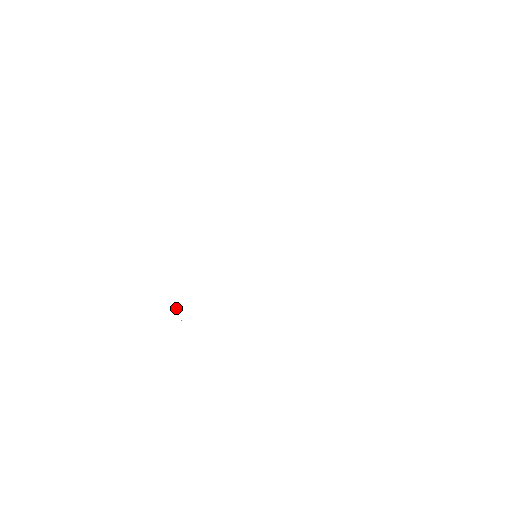
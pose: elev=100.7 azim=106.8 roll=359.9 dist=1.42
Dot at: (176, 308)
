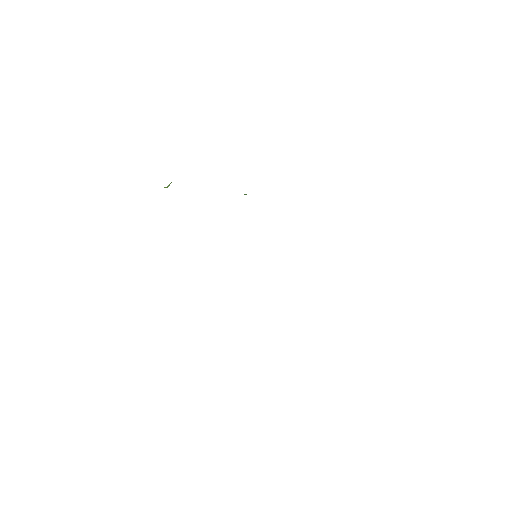
Dot at: occluded
